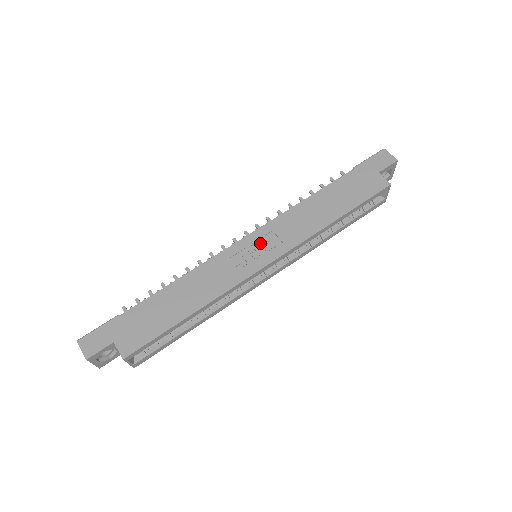
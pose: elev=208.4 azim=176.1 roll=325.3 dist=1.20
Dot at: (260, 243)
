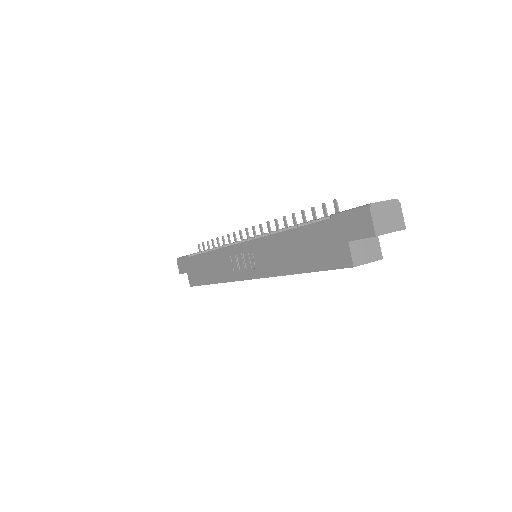
Dot at: (246, 256)
